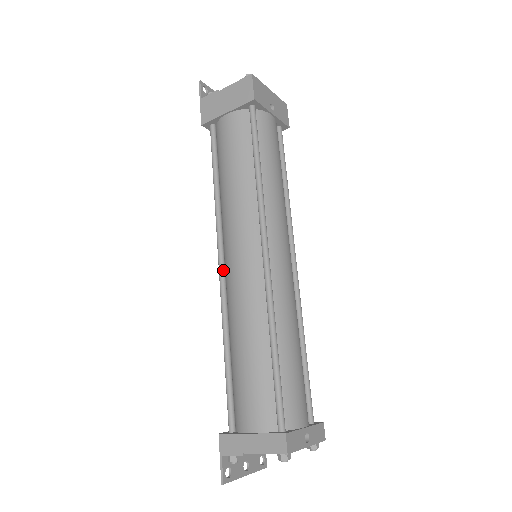
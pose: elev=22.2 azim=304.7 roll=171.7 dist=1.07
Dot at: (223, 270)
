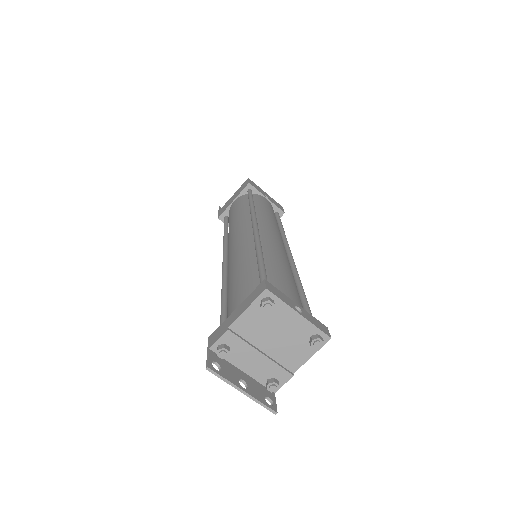
Dot at: (226, 260)
